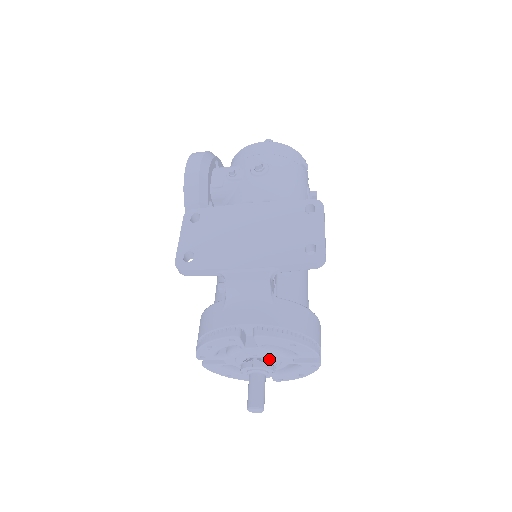
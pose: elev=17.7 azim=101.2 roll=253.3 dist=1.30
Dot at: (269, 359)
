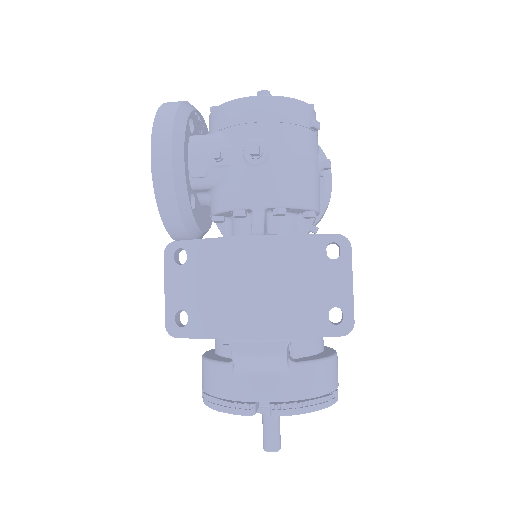
Dot at: occluded
